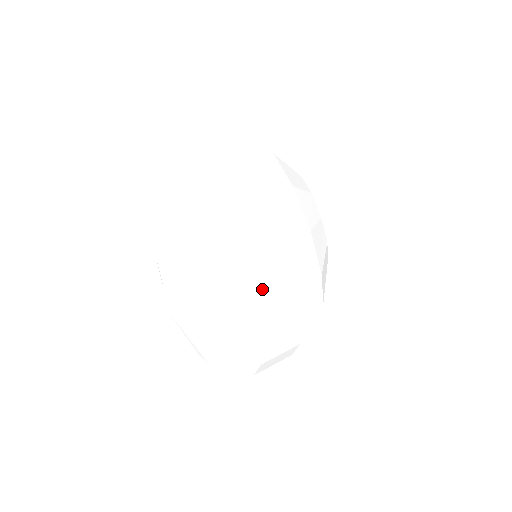
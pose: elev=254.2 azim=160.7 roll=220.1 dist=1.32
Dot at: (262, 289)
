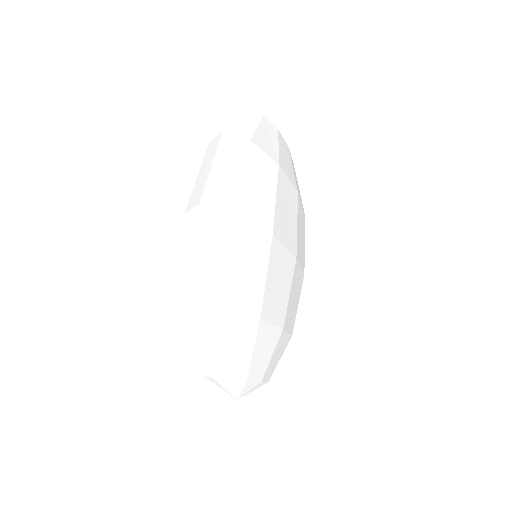
Dot at: (291, 306)
